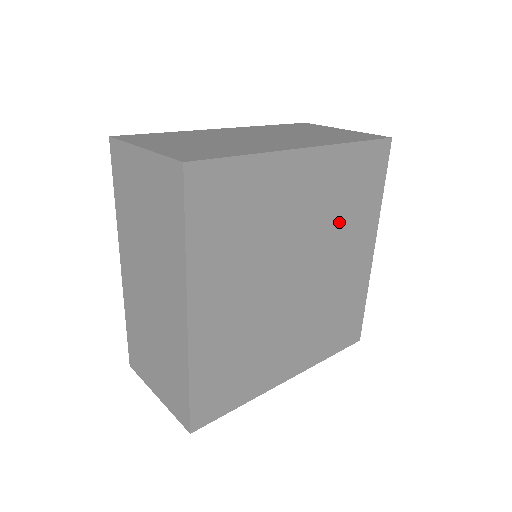
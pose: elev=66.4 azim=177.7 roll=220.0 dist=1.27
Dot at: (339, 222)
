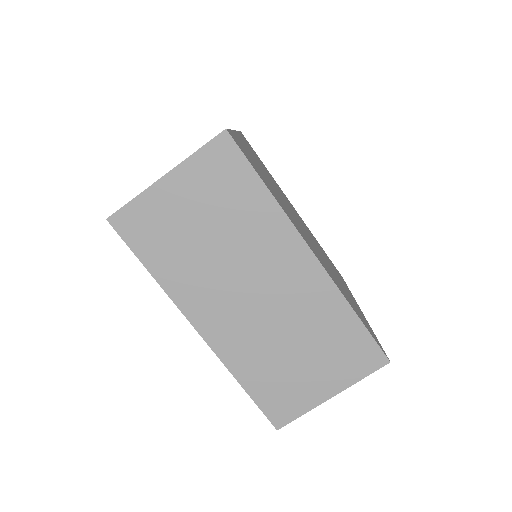
Dot at: occluded
